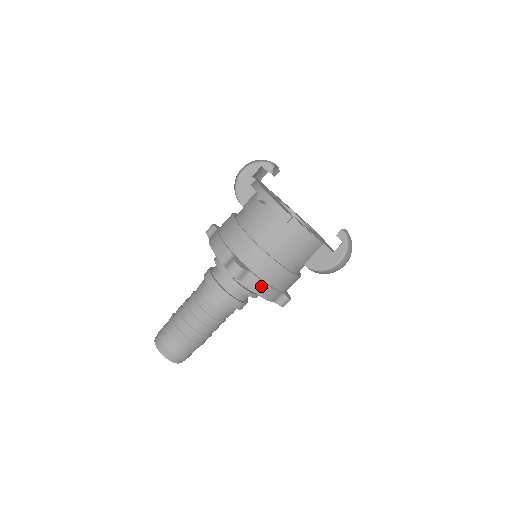
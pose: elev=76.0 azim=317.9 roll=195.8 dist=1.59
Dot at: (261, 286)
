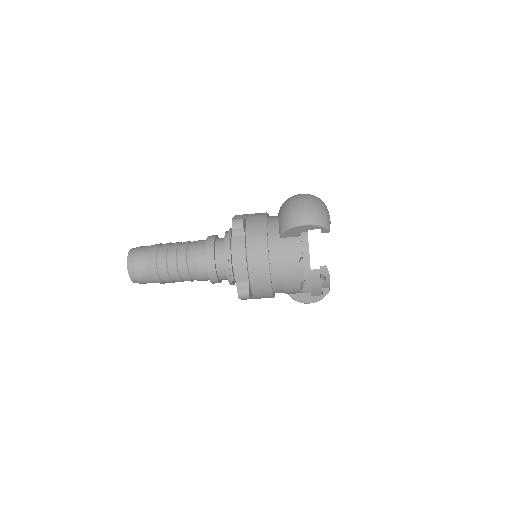
Dot at: occluded
